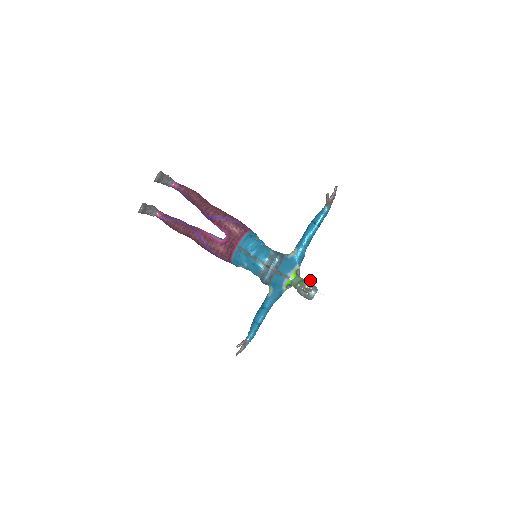
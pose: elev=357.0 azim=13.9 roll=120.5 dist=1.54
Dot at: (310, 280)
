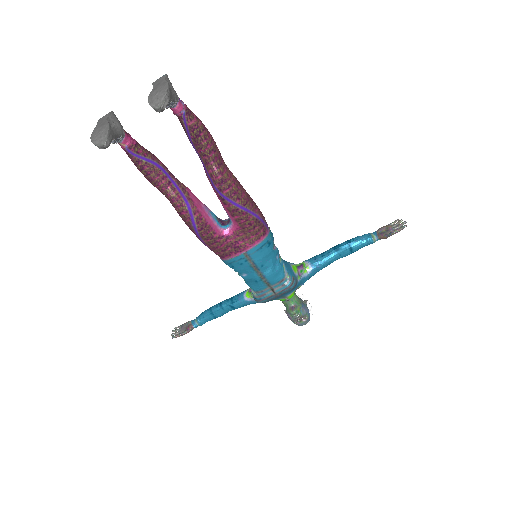
Dot at: (305, 302)
